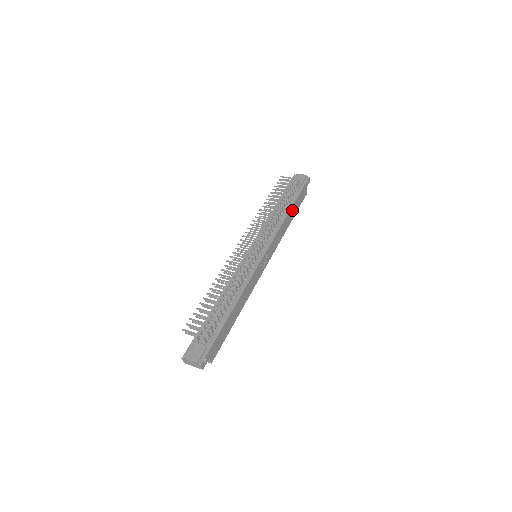
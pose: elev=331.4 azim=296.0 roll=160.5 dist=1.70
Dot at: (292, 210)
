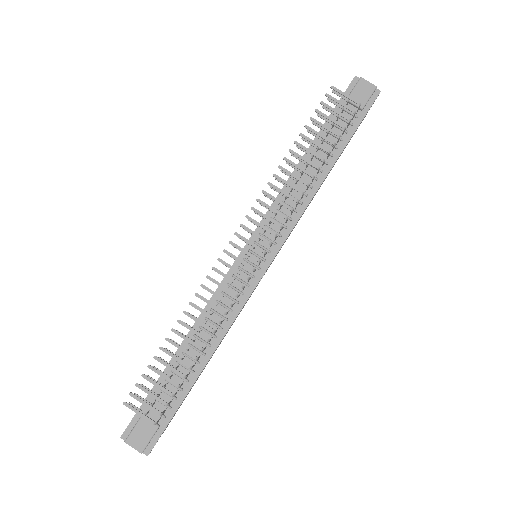
Dot at: (333, 164)
